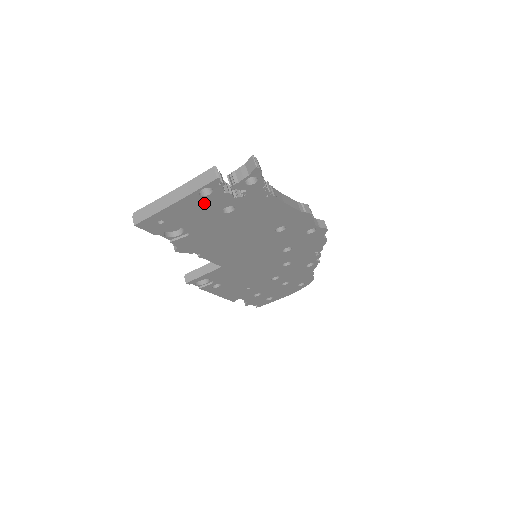
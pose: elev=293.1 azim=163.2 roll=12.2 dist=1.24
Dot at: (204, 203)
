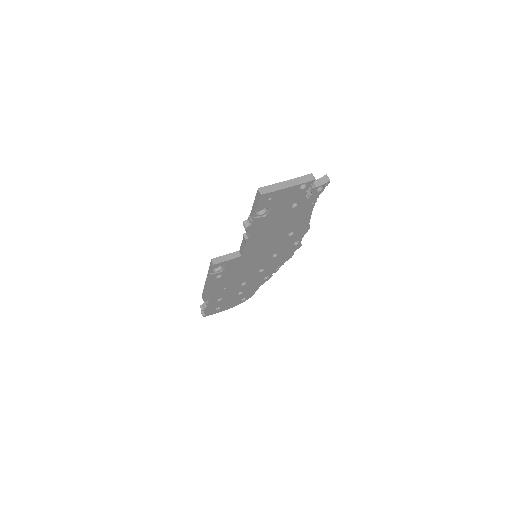
Dot at: (294, 194)
